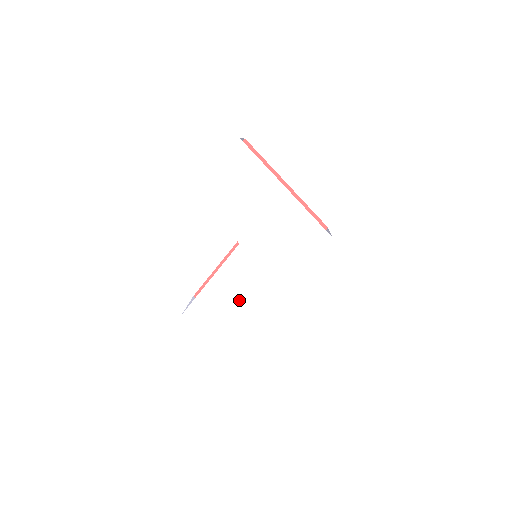
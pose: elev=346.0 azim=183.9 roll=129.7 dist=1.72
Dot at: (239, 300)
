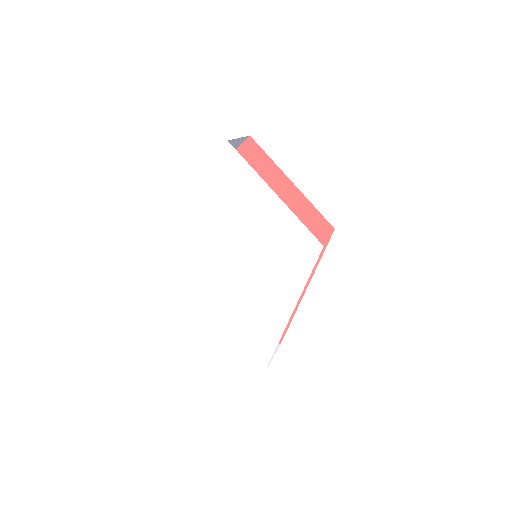
Dot at: (234, 300)
